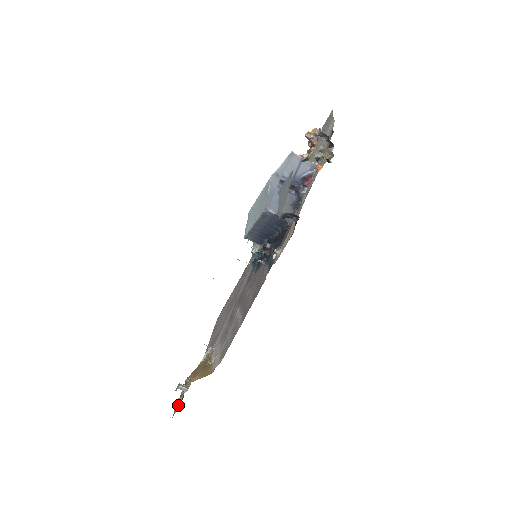
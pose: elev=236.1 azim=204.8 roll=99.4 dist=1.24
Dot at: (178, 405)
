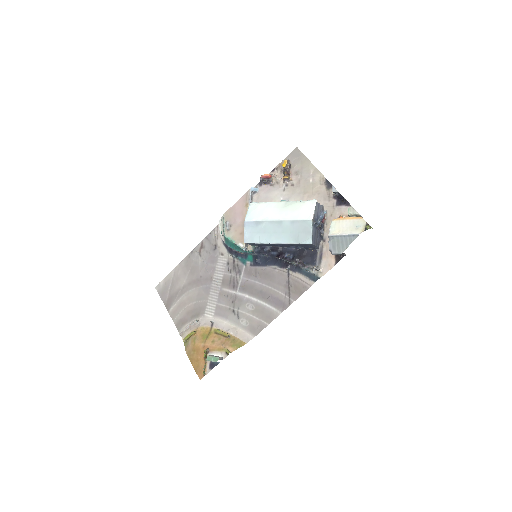
Dot at: (207, 369)
